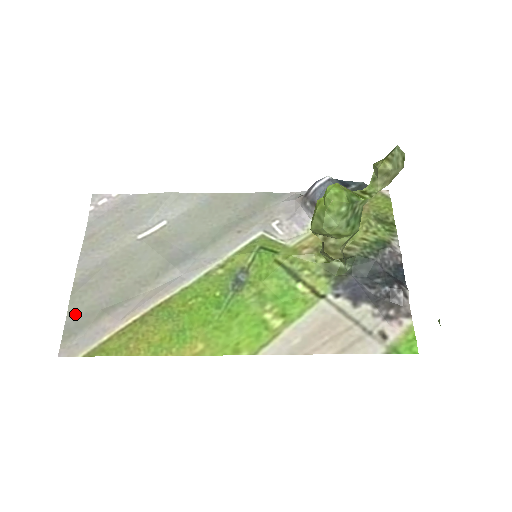
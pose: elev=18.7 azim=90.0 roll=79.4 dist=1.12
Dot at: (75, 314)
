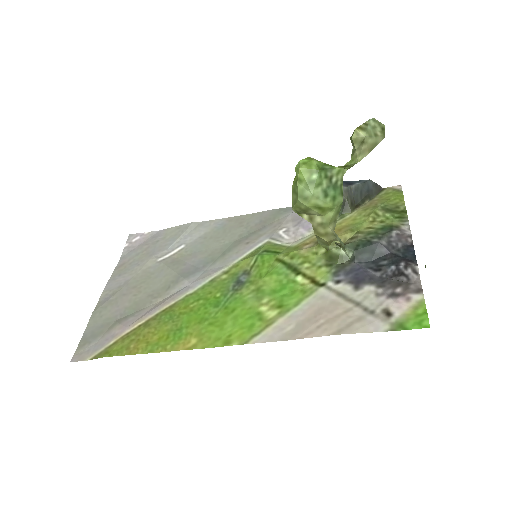
Dot at: (93, 326)
